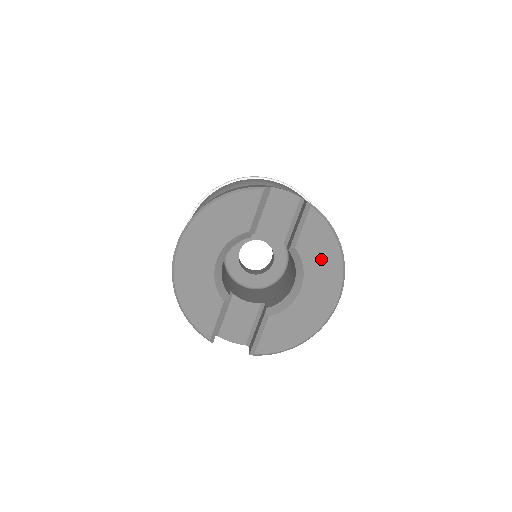
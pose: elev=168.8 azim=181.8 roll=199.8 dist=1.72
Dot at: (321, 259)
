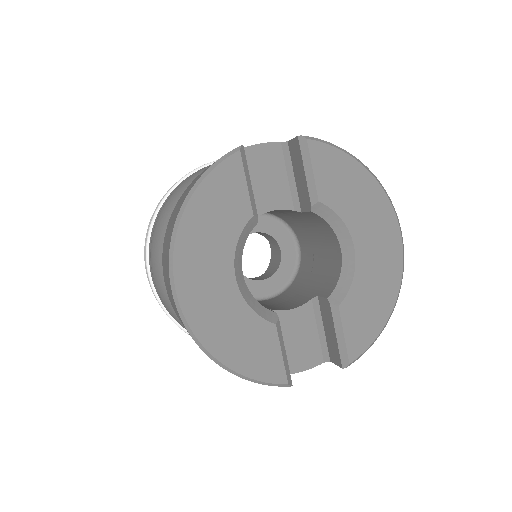
Dot at: (355, 196)
